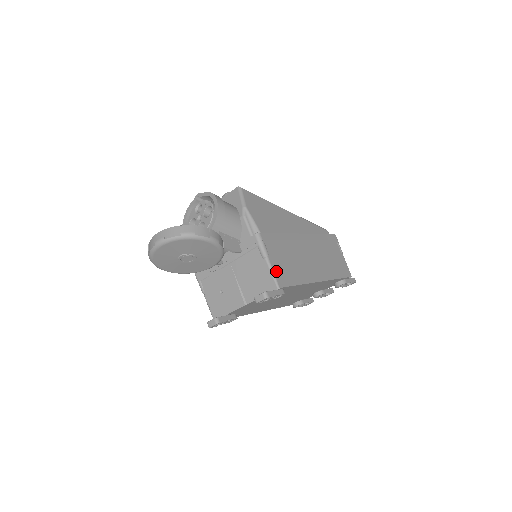
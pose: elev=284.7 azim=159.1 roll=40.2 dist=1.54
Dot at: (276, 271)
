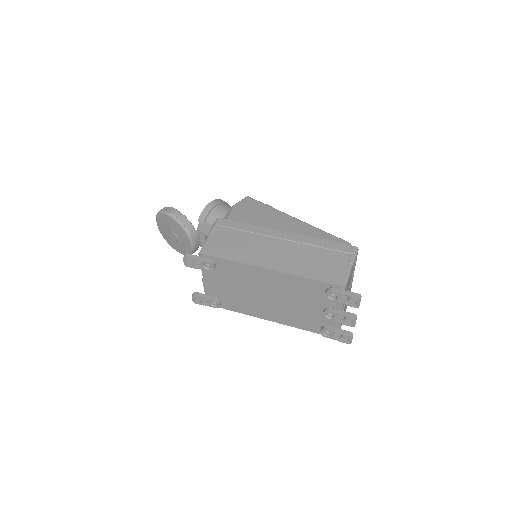
Dot at: (209, 243)
